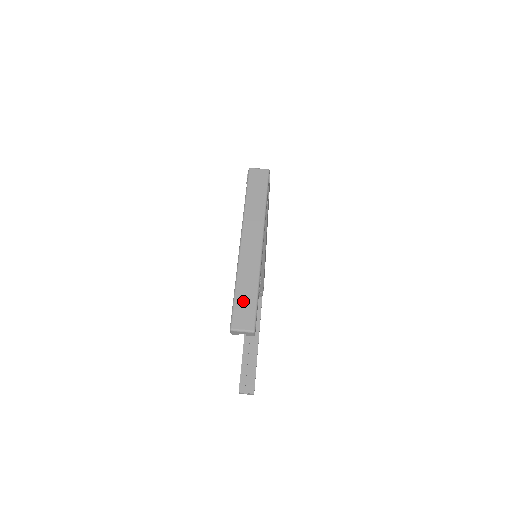
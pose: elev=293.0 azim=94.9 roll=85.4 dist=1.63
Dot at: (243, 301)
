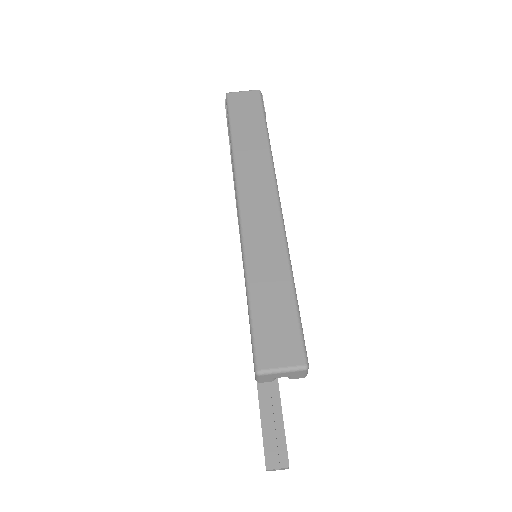
Dot at: (269, 309)
